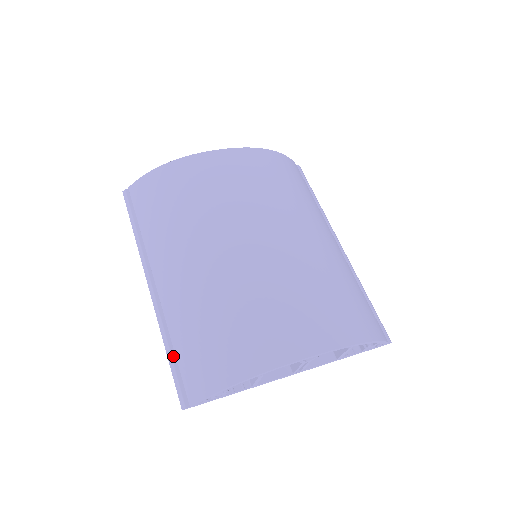
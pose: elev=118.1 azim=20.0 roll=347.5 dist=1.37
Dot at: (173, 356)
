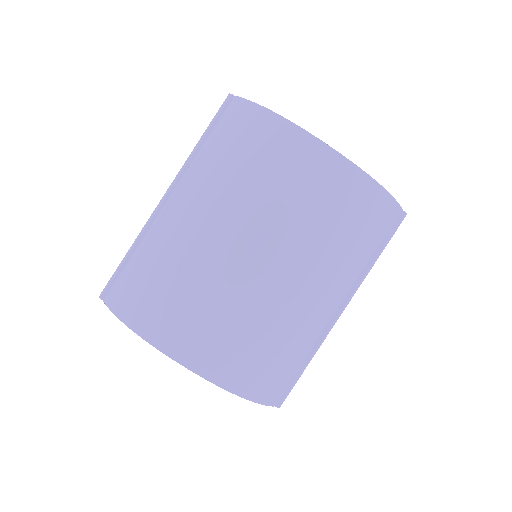
Dot at: (127, 260)
